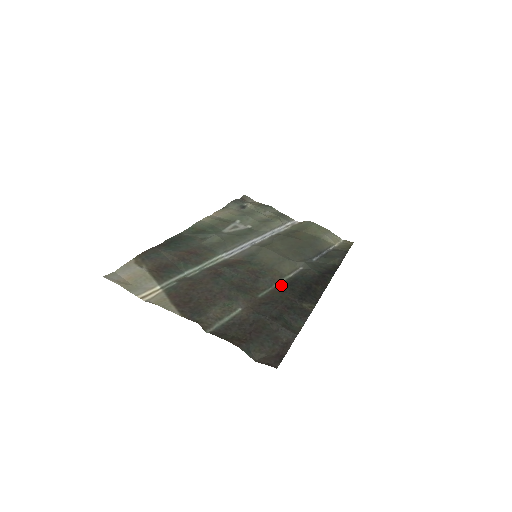
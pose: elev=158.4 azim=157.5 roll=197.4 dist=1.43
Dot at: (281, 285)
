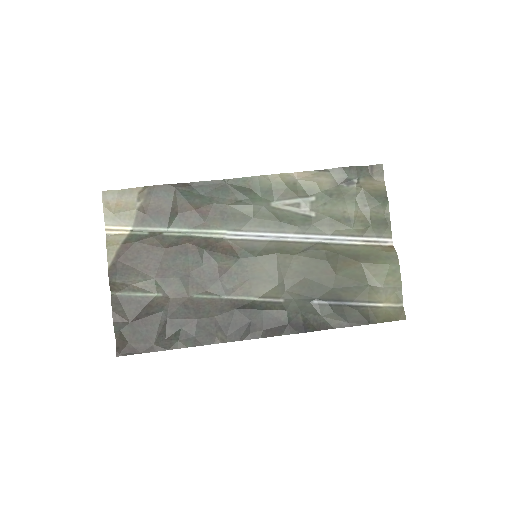
Dot at: (230, 301)
